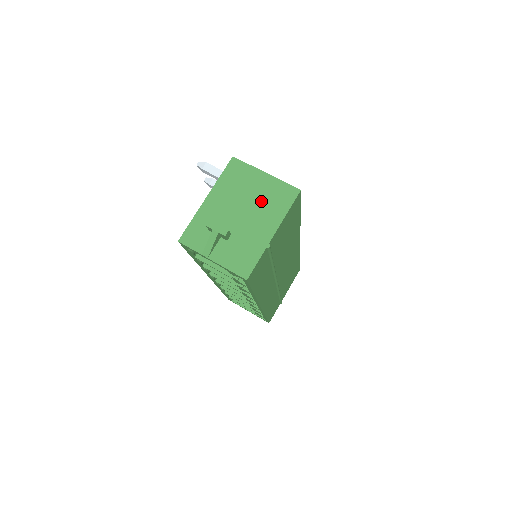
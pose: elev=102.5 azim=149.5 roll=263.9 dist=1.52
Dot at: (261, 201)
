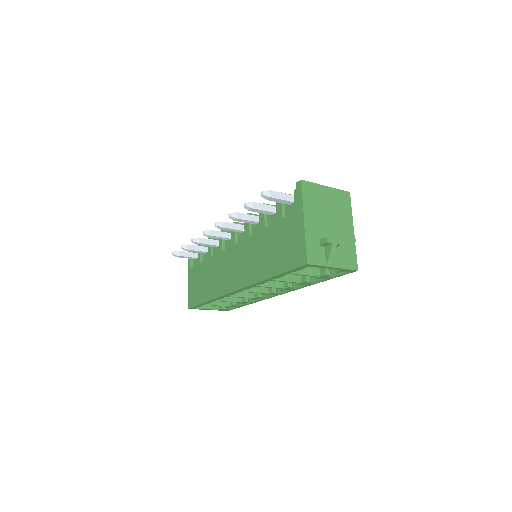
Dot at: (335, 209)
